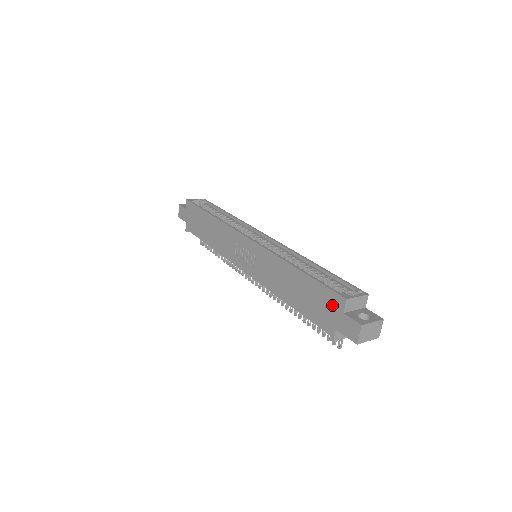
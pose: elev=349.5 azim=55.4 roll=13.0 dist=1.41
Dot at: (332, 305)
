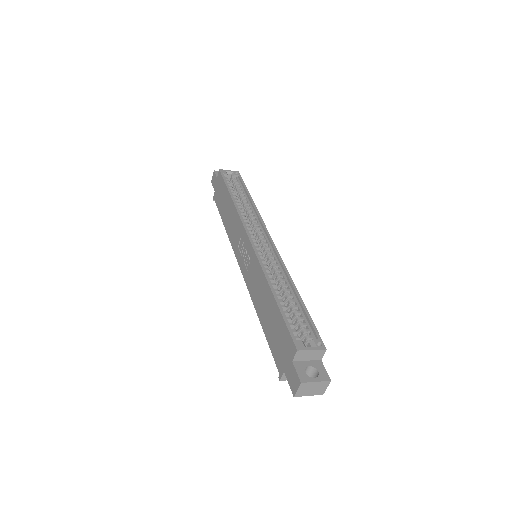
Dot at: (287, 348)
